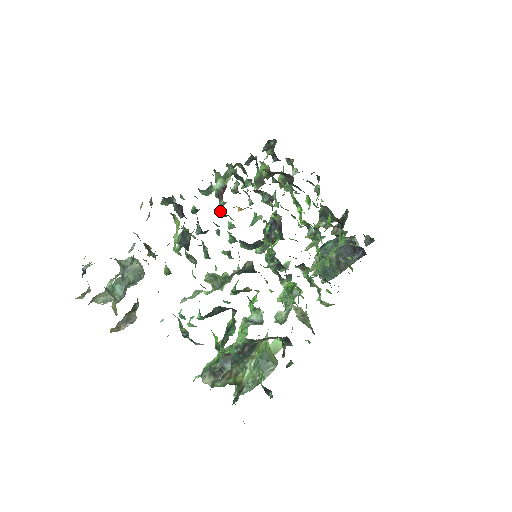
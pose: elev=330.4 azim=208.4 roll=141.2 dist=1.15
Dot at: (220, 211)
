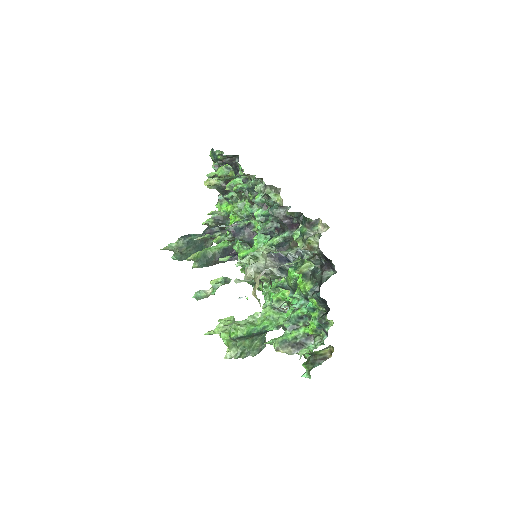
Dot at: (259, 216)
